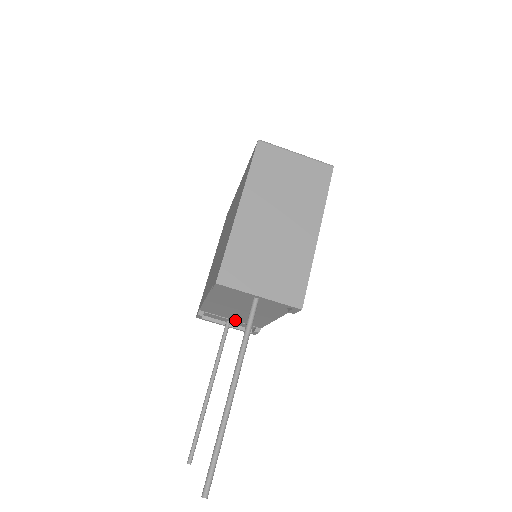
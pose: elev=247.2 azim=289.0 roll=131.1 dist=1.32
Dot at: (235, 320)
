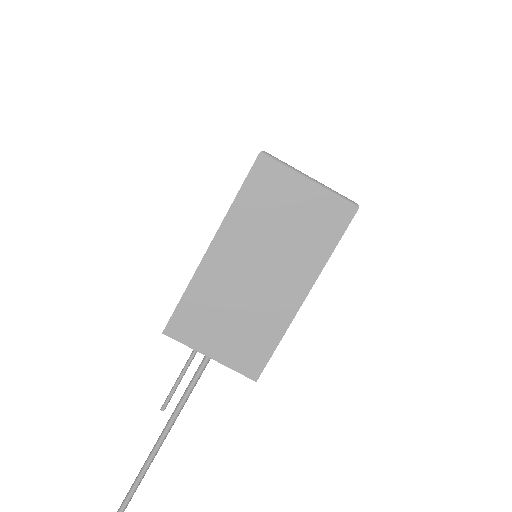
Dot at: occluded
